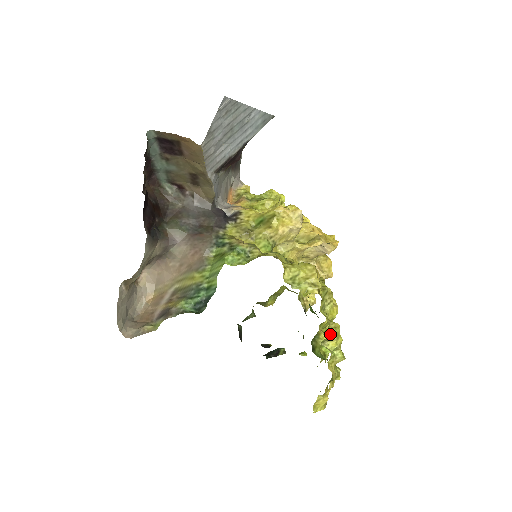
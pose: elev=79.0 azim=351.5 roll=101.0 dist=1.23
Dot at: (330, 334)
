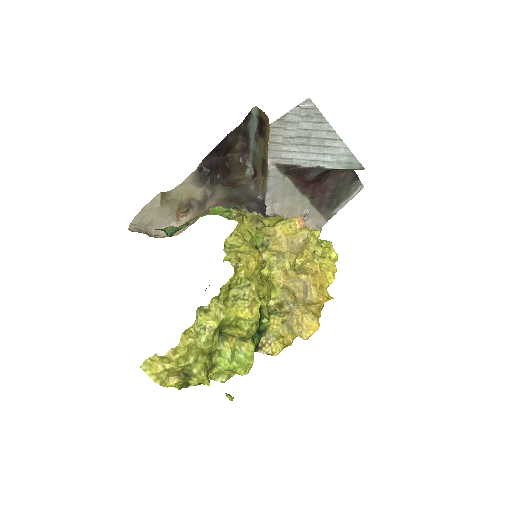
Dot at: (209, 306)
